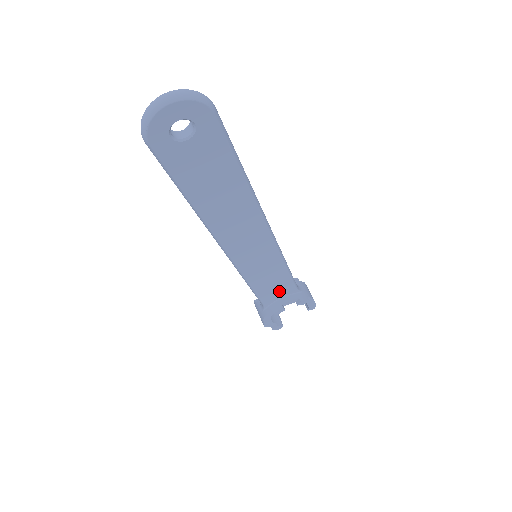
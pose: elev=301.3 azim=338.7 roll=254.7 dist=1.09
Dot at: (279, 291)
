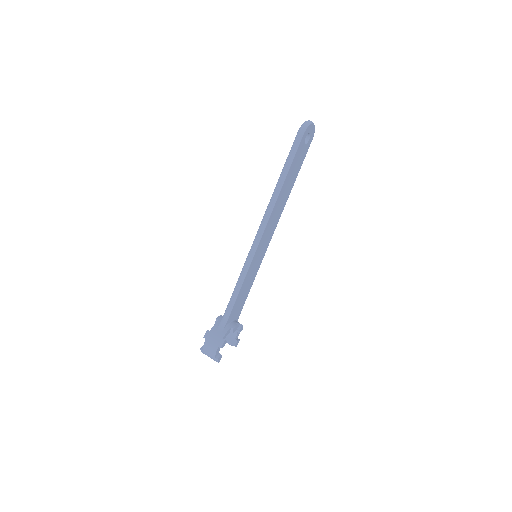
Dot at: (238, 309)
